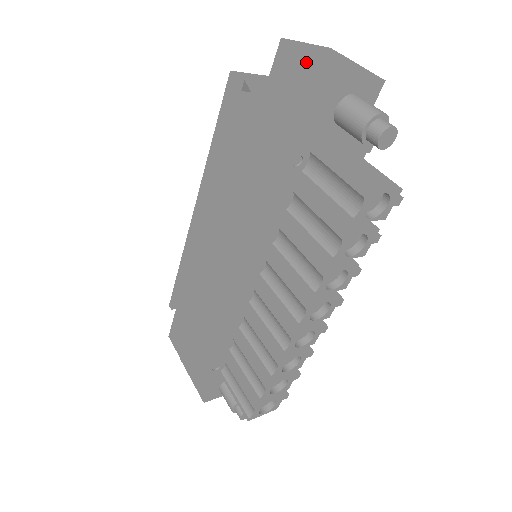
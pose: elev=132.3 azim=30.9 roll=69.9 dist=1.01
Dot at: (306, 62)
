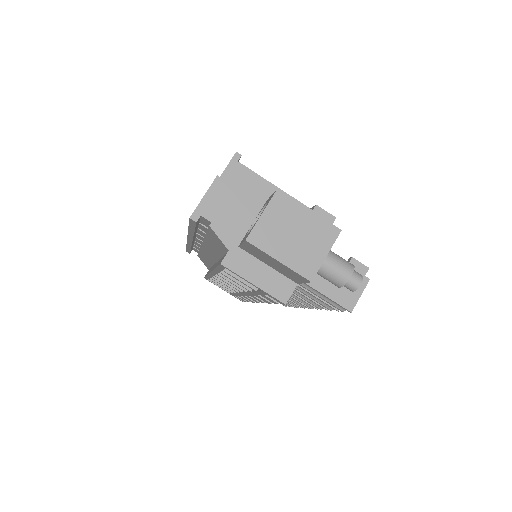
Dot at: (280, 264)
